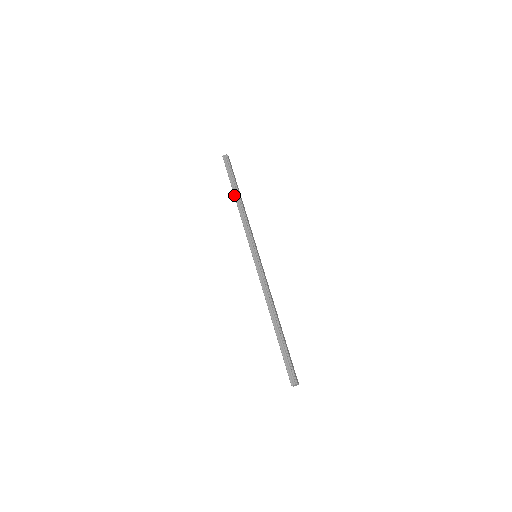
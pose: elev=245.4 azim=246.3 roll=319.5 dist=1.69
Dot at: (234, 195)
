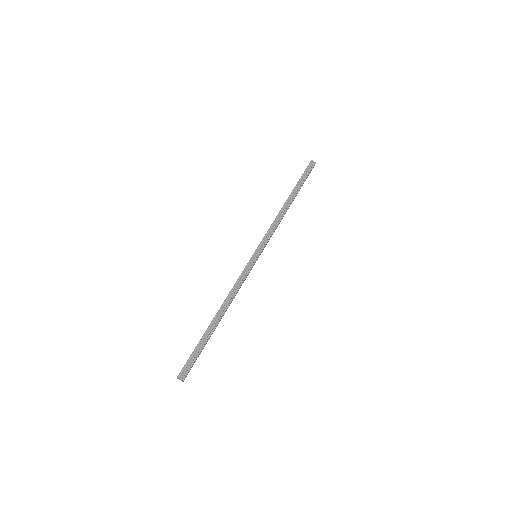
Dot at: (289, 196)
